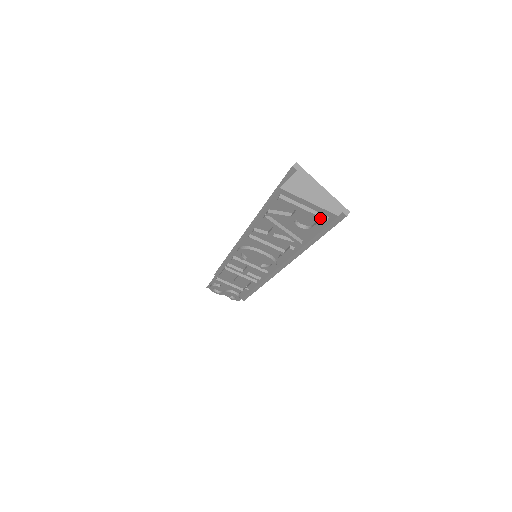
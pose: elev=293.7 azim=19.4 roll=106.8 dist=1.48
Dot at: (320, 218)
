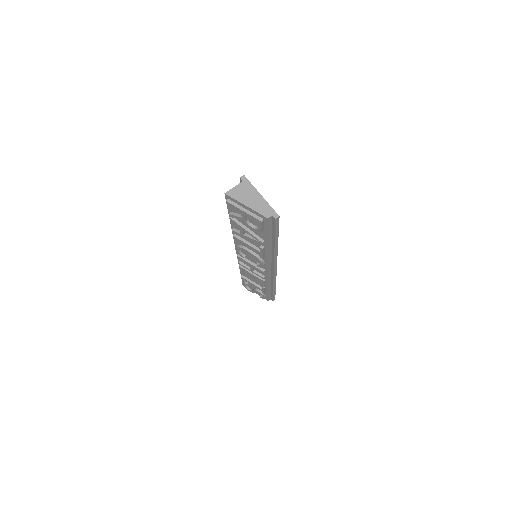
Dot at: (257, 219)
